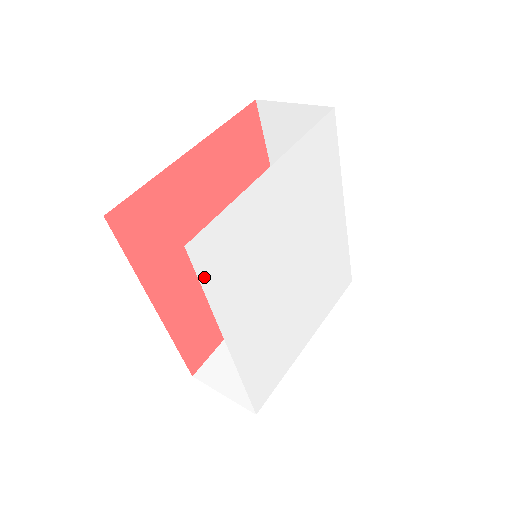
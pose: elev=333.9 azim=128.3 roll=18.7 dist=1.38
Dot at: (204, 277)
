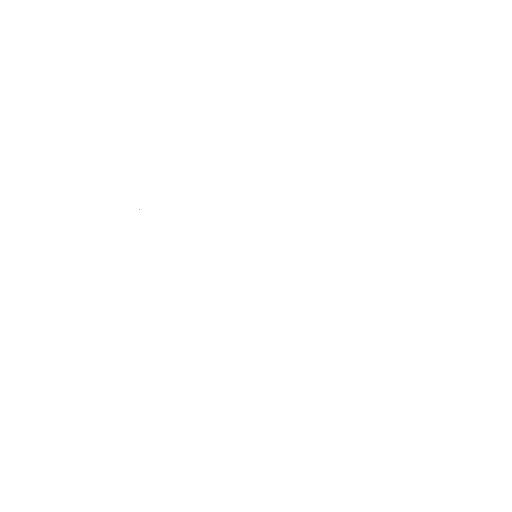
Dot at: (129, 307)
